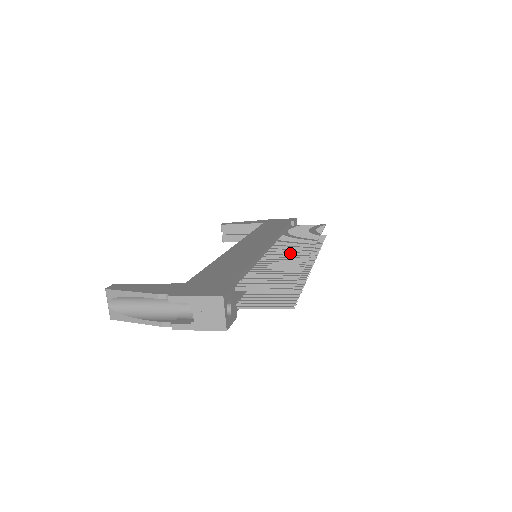
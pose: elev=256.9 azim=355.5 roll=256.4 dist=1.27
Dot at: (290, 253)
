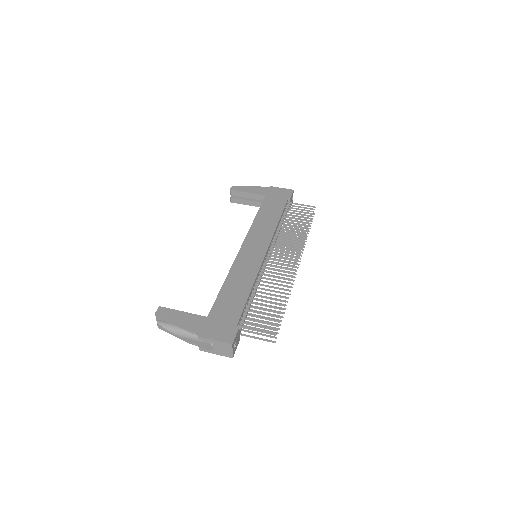
Dot at: (281, 267)
